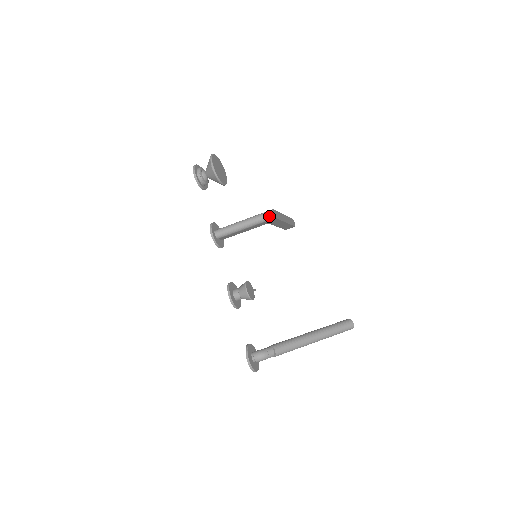
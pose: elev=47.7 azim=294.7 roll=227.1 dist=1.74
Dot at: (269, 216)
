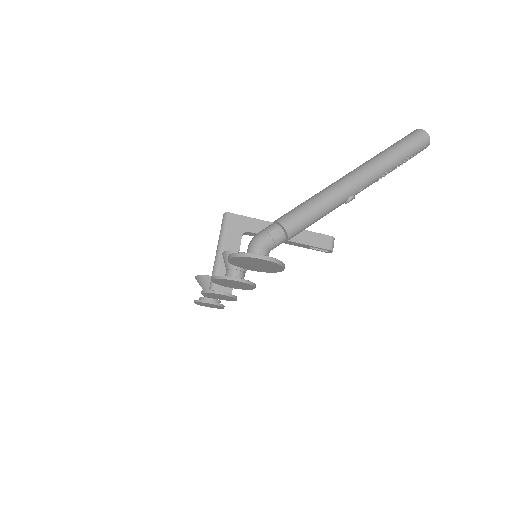
Dot at: (223, 219)
